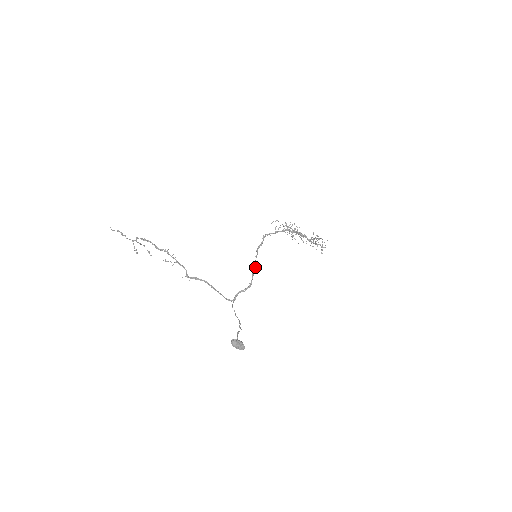
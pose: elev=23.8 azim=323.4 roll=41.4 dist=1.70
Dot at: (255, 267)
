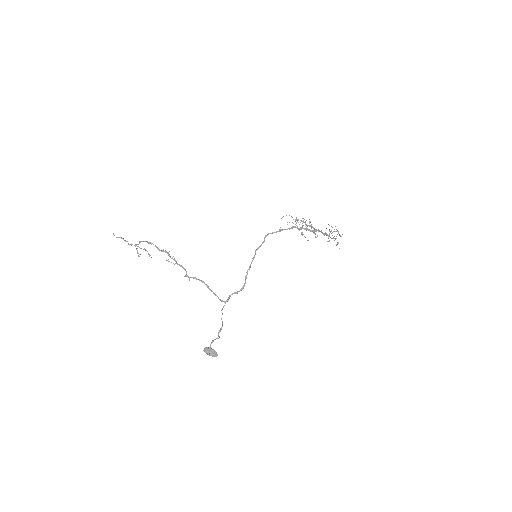
Dot at: occluded
